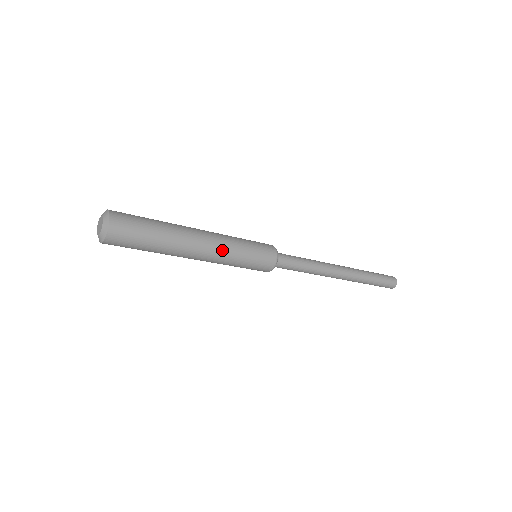
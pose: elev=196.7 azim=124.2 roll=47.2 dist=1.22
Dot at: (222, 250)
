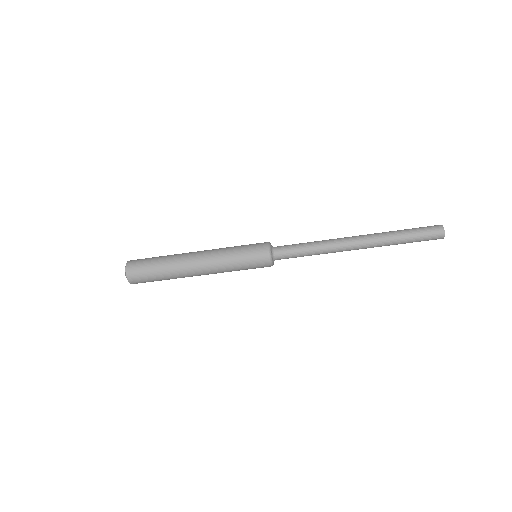
Dot at: (213, 255)
